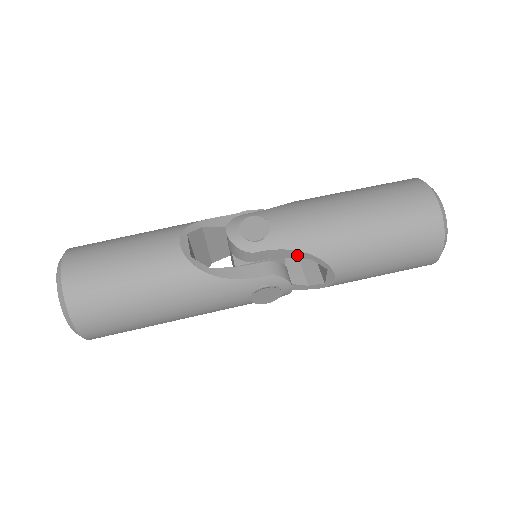
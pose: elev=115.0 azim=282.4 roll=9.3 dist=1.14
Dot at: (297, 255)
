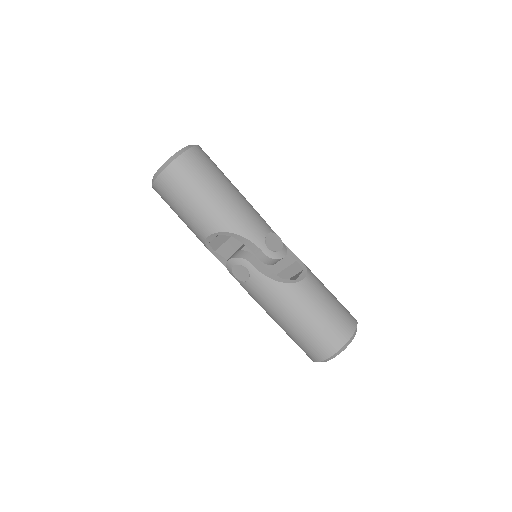
Dot at: occluded
